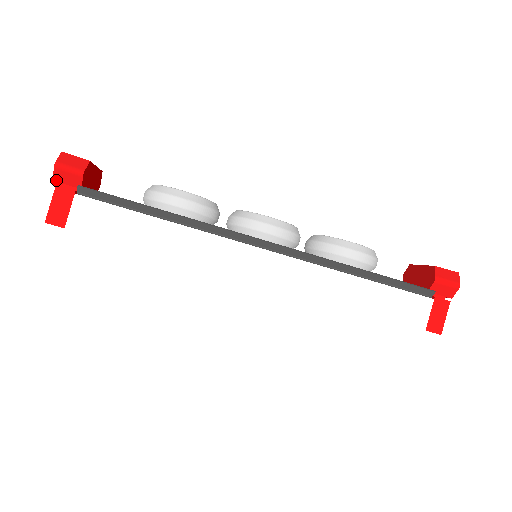
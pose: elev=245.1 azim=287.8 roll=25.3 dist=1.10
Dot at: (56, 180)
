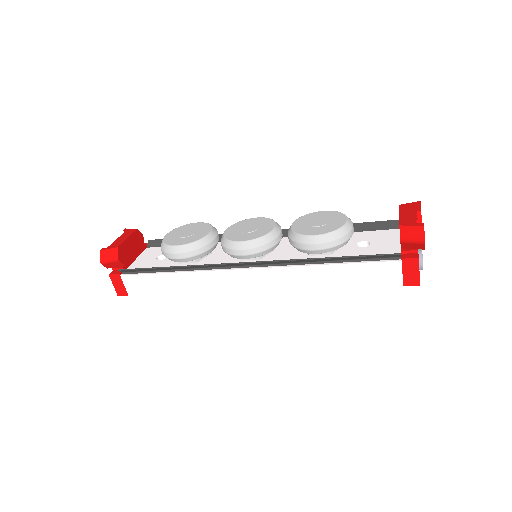
Dot at: occluded
